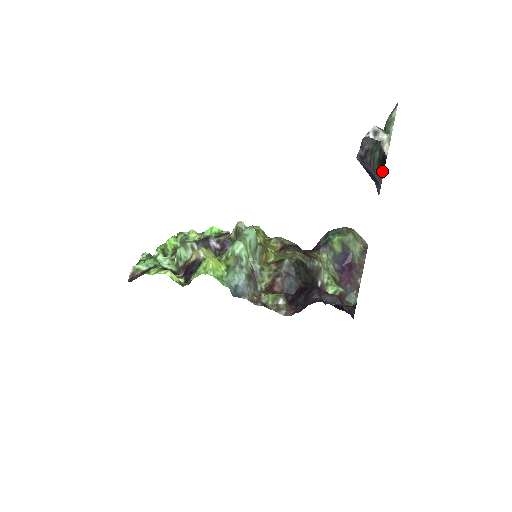
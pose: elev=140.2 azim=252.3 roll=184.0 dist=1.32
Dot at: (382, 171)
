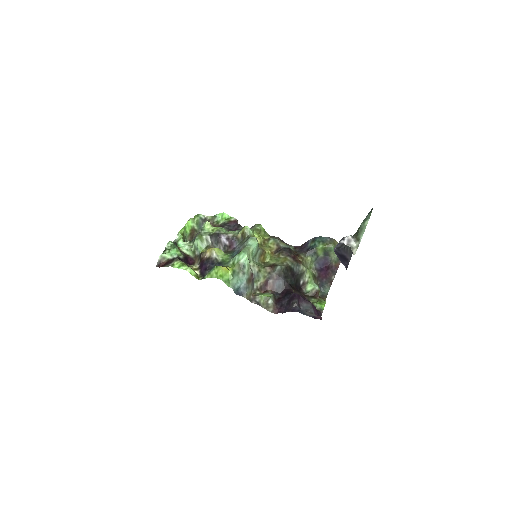
Dot at: occluded
